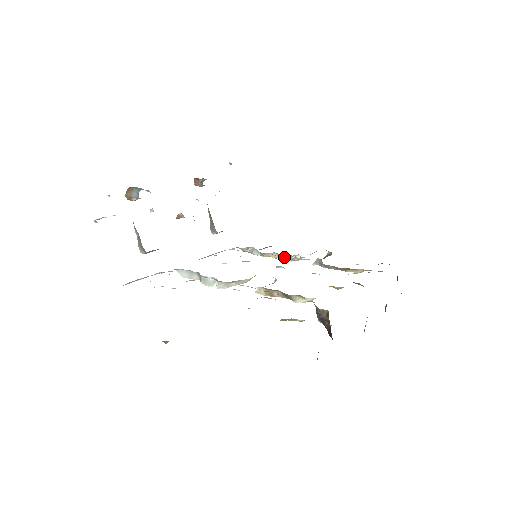
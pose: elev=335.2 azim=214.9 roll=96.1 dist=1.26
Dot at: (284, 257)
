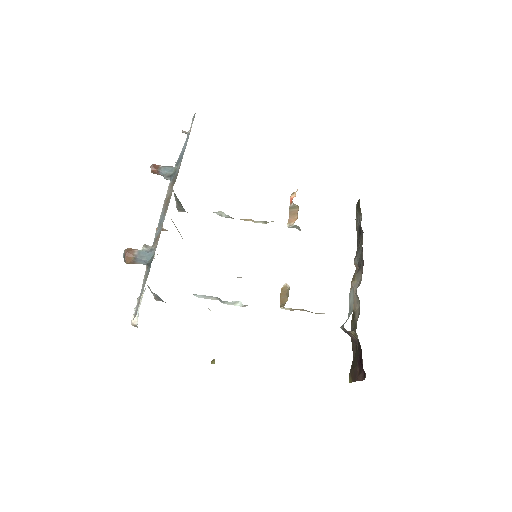
Dot at: (259, 222)
